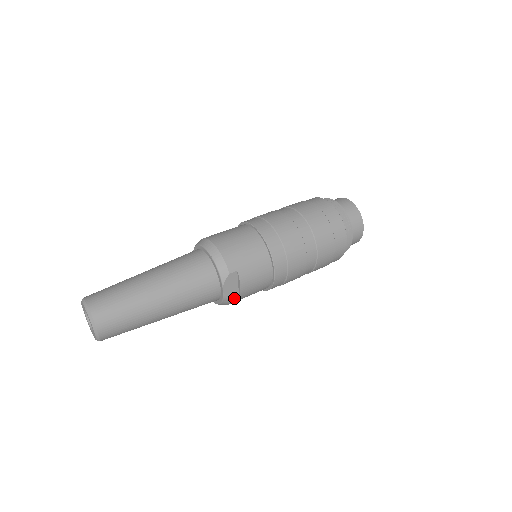
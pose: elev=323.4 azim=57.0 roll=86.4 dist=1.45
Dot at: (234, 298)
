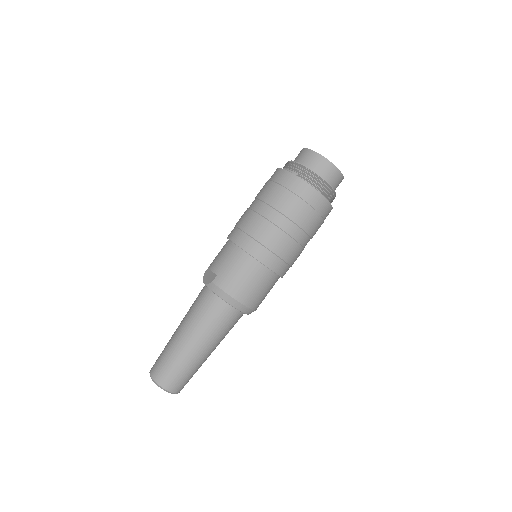
Dot at: occluded
